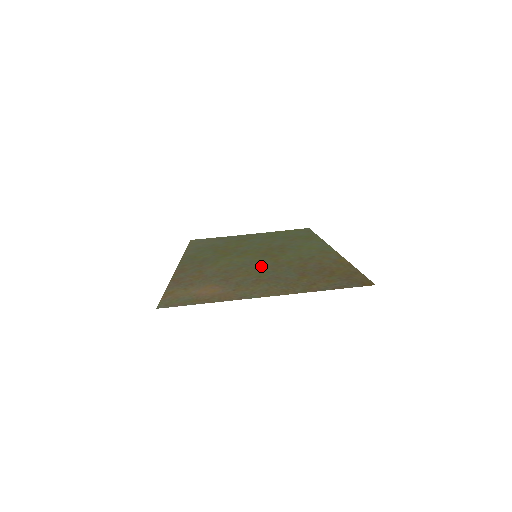
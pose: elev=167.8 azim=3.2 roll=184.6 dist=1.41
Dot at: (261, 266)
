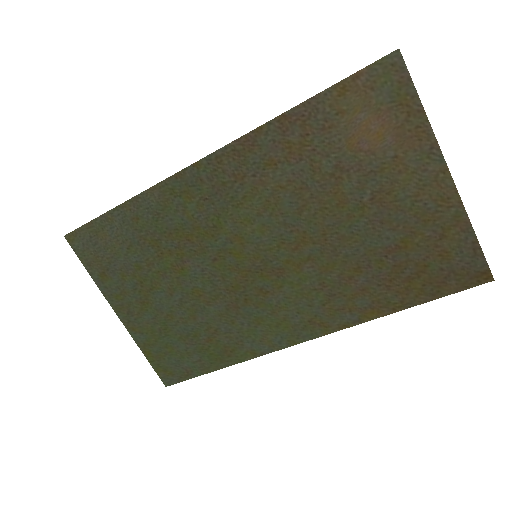
Dot at: (315, 234)
